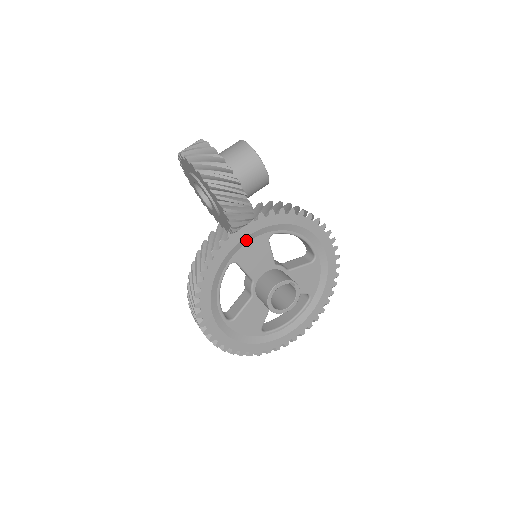
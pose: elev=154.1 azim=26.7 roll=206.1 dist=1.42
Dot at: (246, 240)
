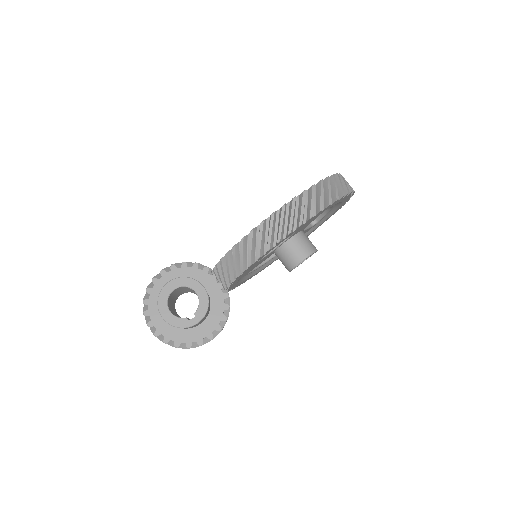
Dot at: (239, 279)
